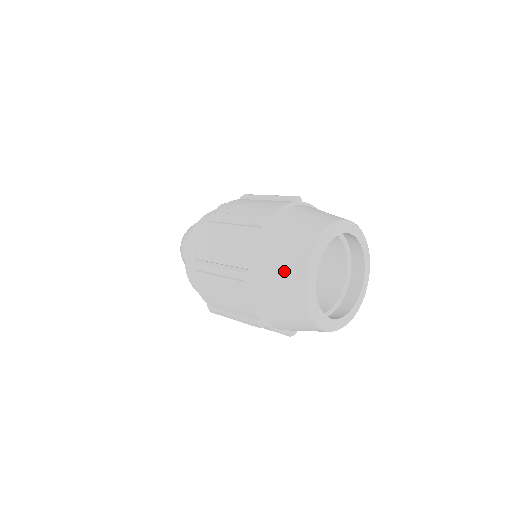
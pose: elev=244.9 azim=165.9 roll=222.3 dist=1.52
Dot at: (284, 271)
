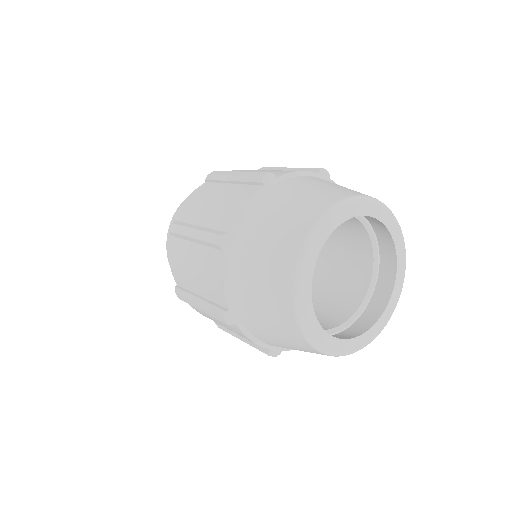
Dot at: (316, 191)
